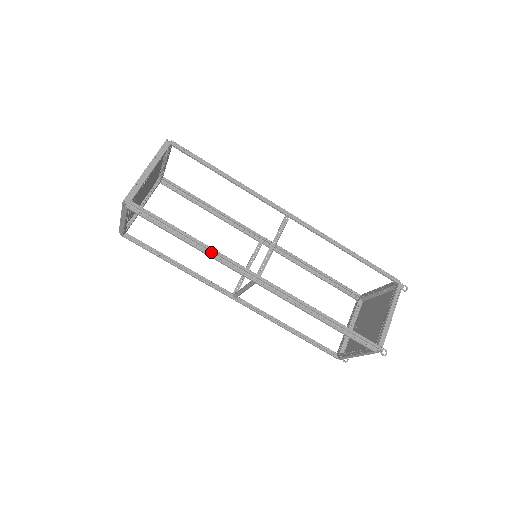
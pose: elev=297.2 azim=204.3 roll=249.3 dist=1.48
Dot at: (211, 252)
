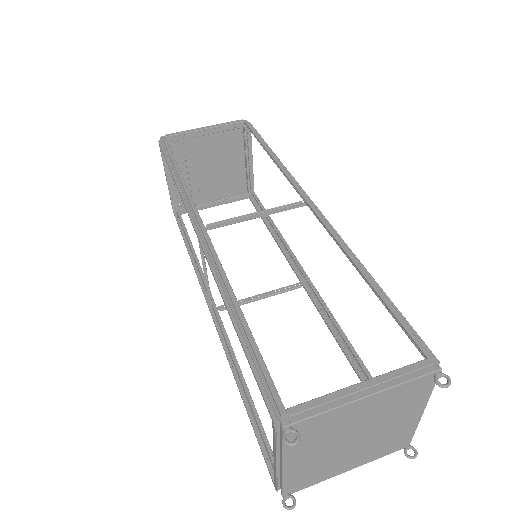
Dot at: (184, 191)
